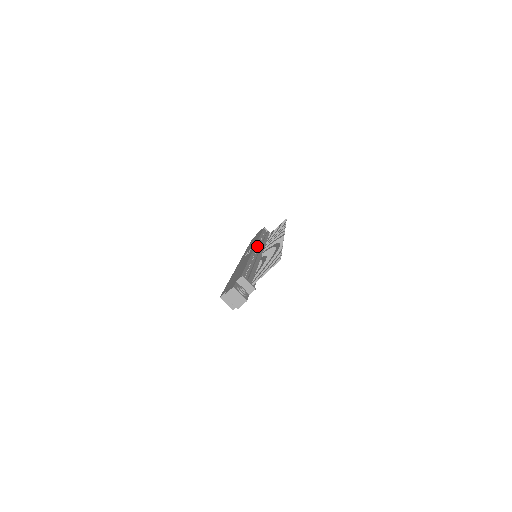
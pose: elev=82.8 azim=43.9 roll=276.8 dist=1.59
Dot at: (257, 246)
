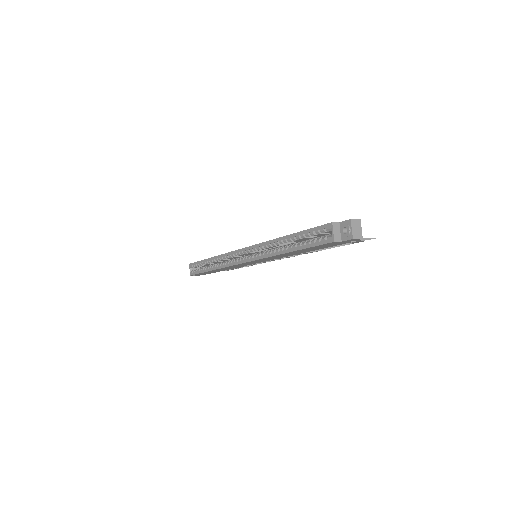
Dot at: occluded
